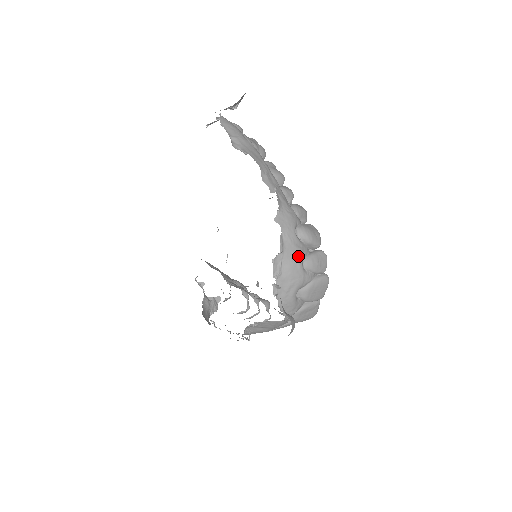
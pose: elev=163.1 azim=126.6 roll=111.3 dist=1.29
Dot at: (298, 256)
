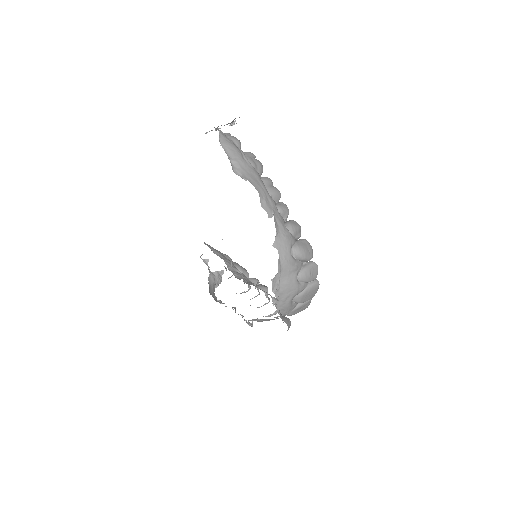
Dot at: (293, 273)
